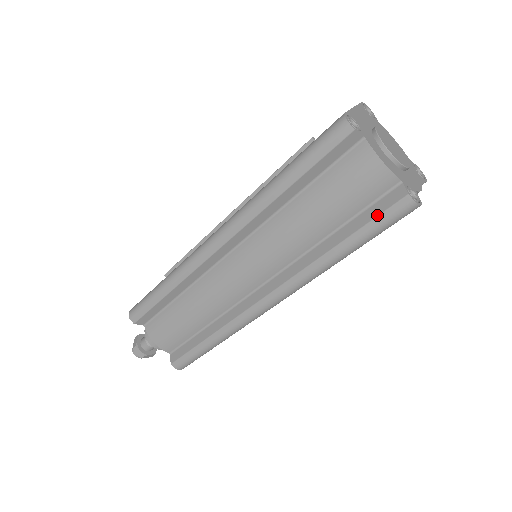
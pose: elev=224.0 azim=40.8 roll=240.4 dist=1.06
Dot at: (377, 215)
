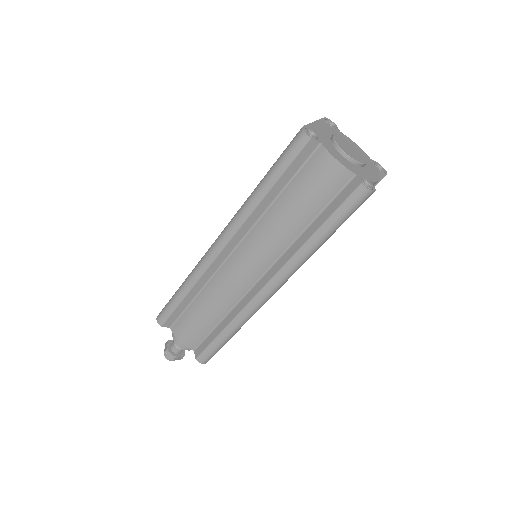
Dot at: (340, 204)
